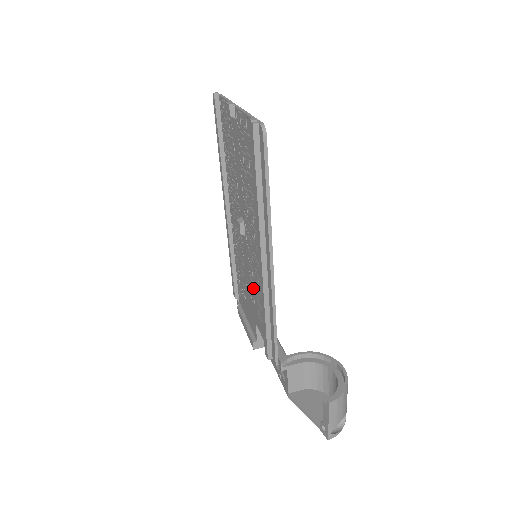
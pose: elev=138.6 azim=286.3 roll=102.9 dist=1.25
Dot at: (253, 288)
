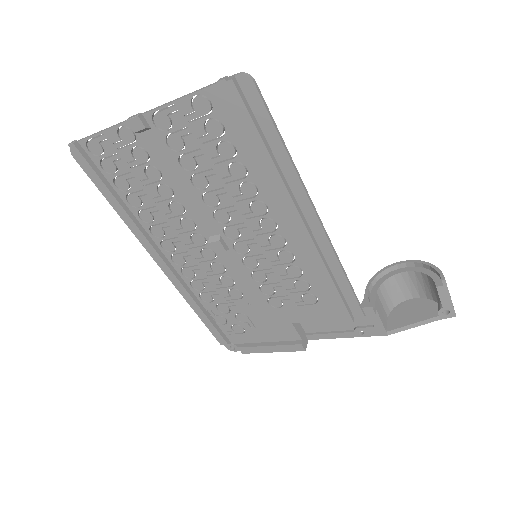
Dot at: (273, 290)
